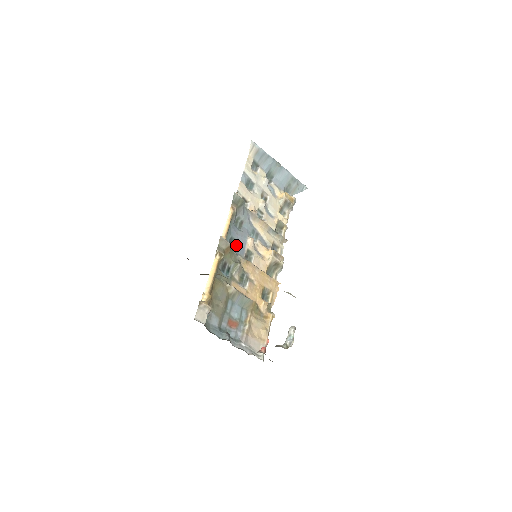
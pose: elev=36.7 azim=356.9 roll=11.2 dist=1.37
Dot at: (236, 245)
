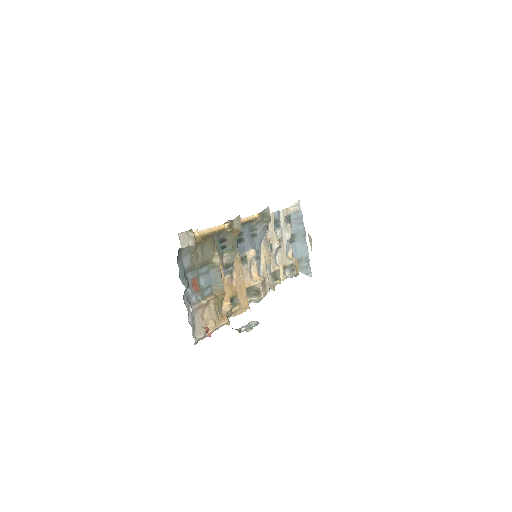
Dot at: (241, 241)
